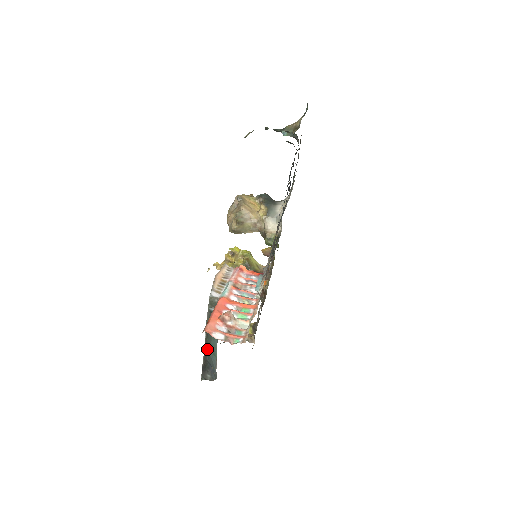
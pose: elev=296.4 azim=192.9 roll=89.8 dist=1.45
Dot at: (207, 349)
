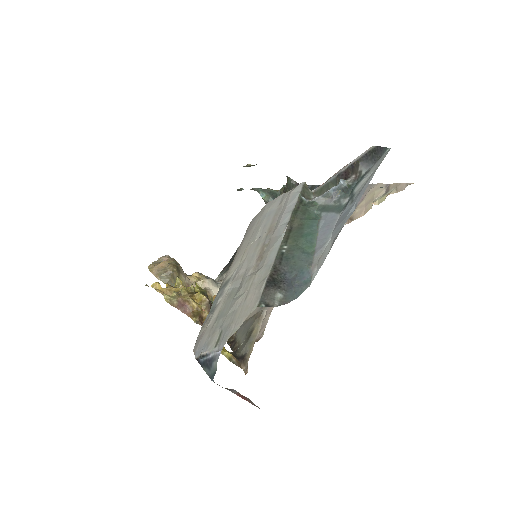
Dot at: (288, 247)
